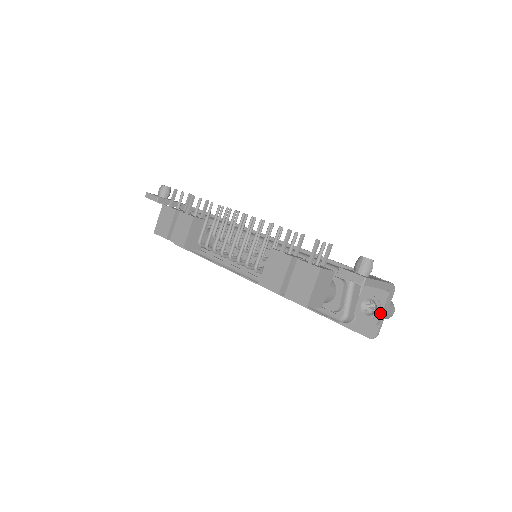
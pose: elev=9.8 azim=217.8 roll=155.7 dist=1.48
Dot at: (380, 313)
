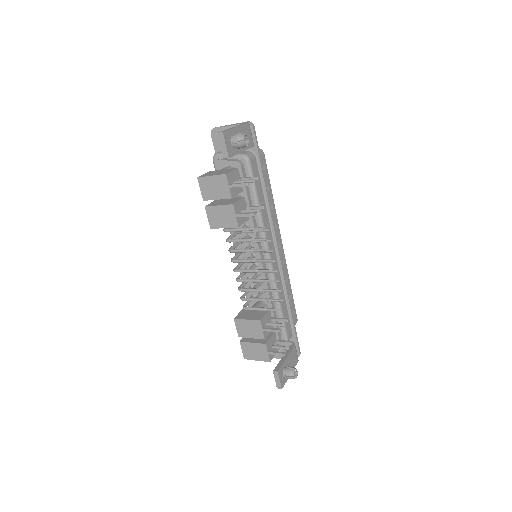
Dot at: (279, 358)
